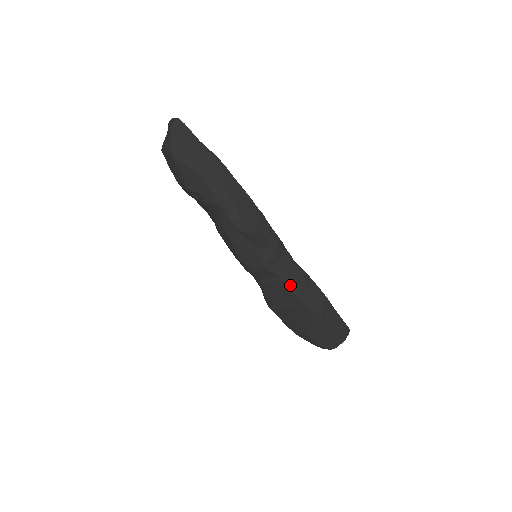
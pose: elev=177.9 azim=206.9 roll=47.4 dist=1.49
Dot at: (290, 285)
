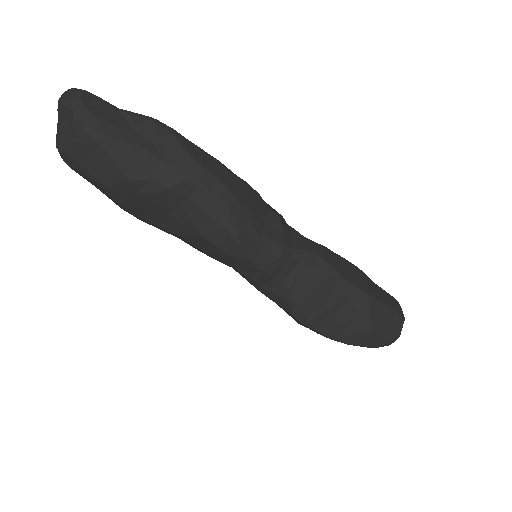
Dot at: (321, 266)
